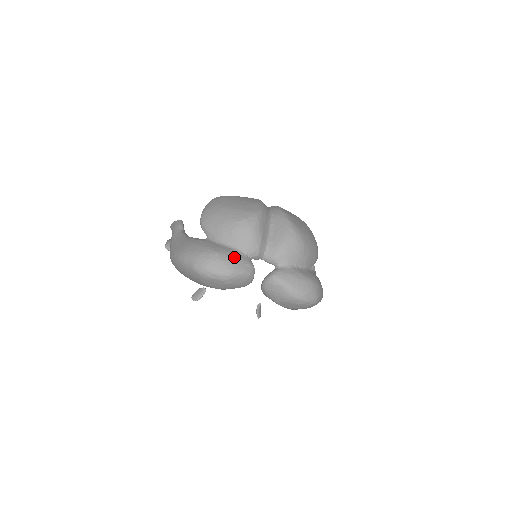
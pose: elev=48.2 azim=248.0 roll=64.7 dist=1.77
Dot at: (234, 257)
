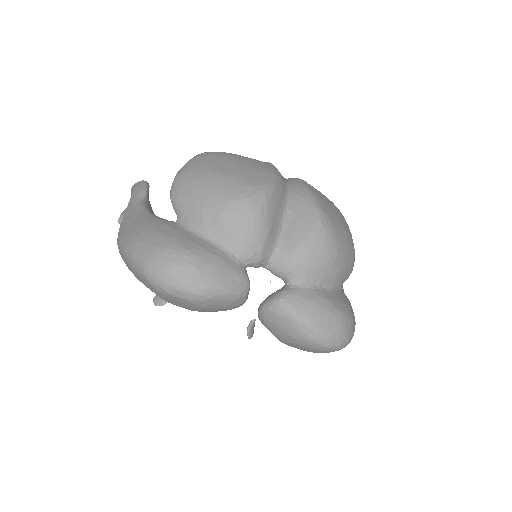
Dot at: (216, 263)
